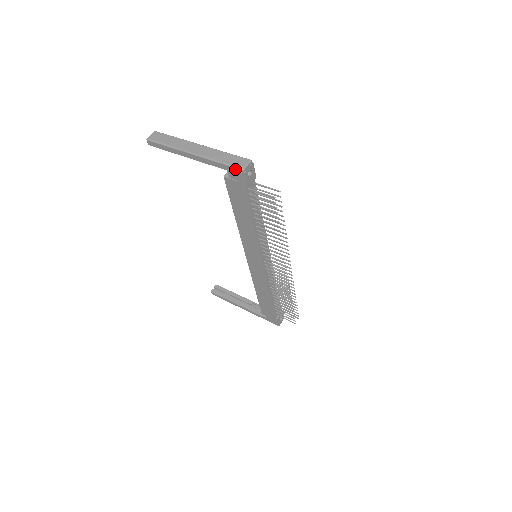
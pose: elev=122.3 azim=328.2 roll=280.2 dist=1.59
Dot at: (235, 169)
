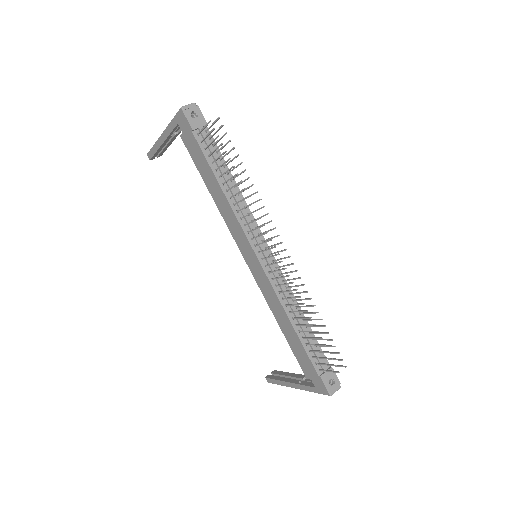
Dot at: (179, 114)
